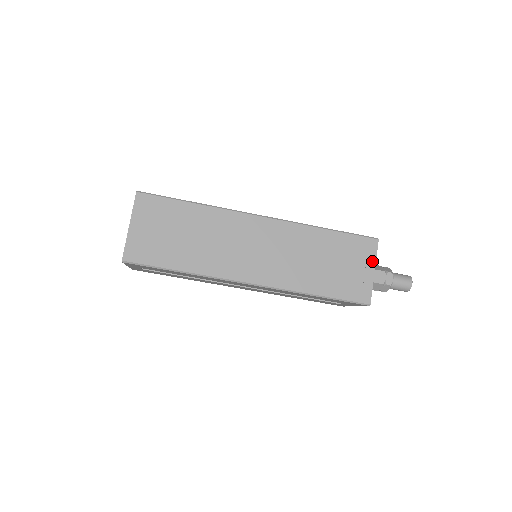
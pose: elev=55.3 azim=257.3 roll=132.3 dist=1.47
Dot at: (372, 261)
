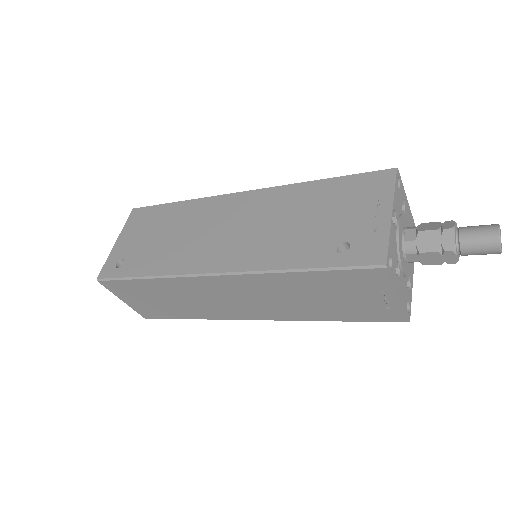
Dot at: (389, 289)
